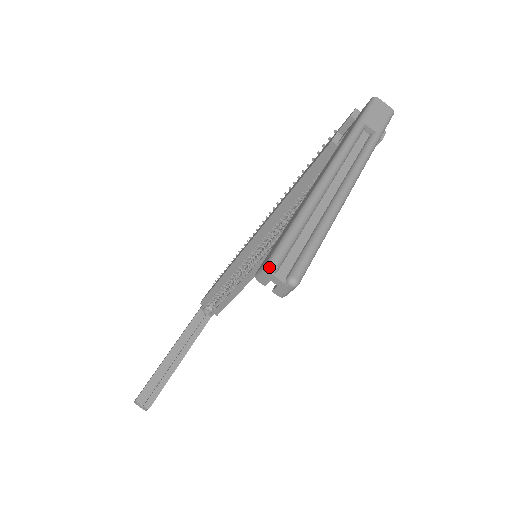
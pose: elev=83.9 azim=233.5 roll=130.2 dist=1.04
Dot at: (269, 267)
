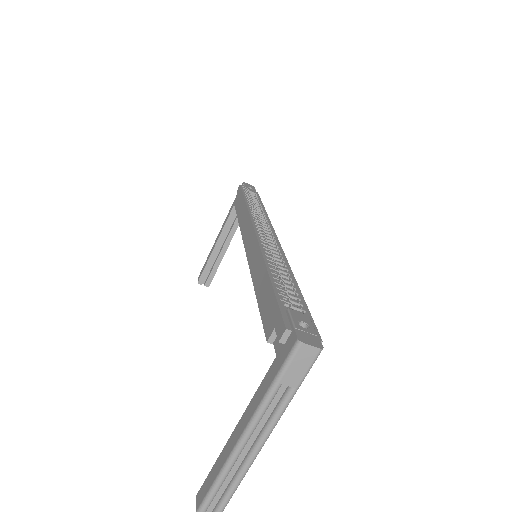
Dot at: out of frame
